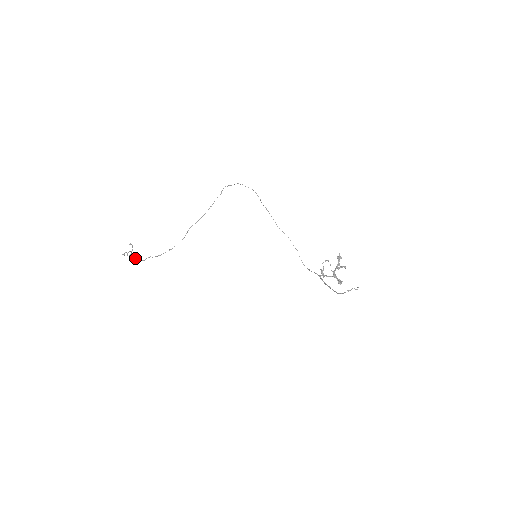
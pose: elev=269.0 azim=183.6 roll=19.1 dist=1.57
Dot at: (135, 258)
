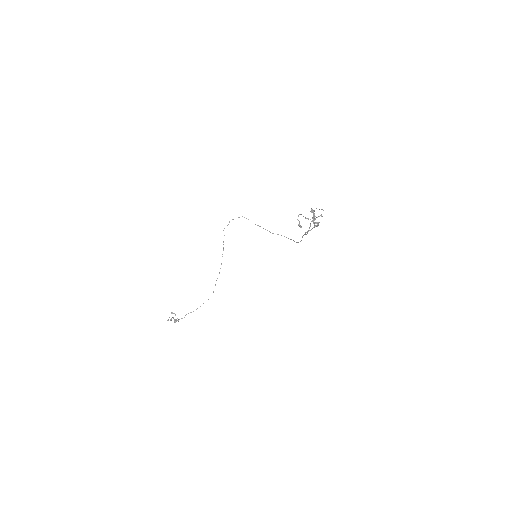
Dot at: (177, 320)
